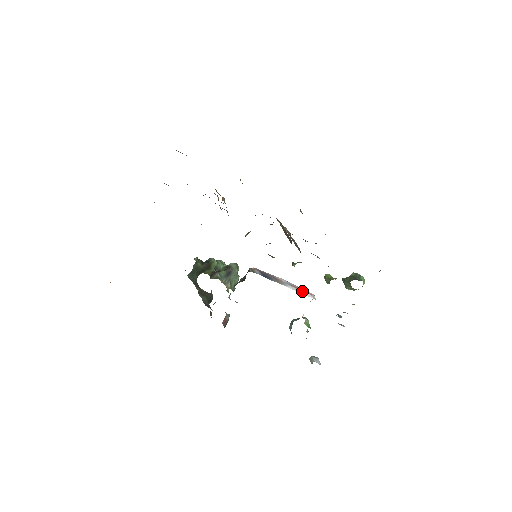
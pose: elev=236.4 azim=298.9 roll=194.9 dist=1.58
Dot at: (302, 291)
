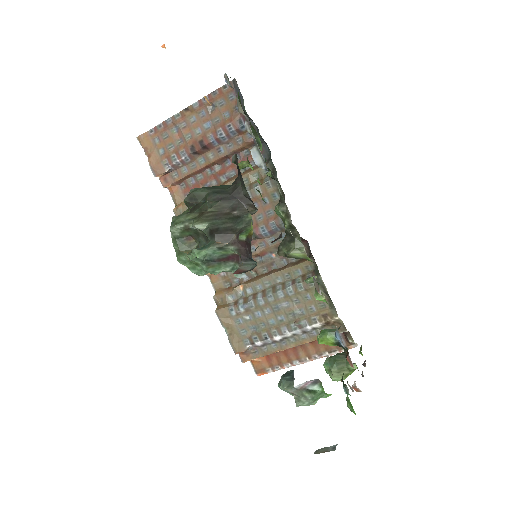
Dot at: occluded
